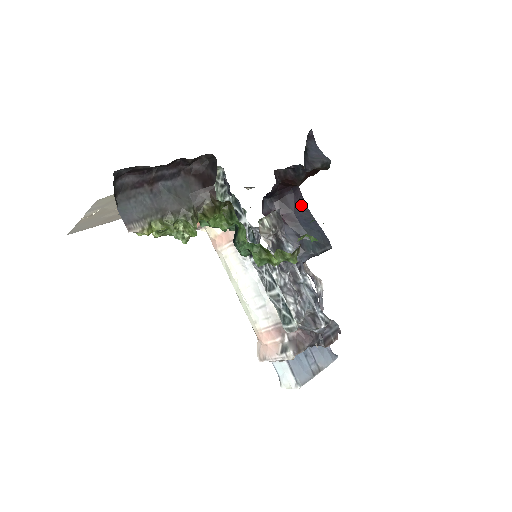
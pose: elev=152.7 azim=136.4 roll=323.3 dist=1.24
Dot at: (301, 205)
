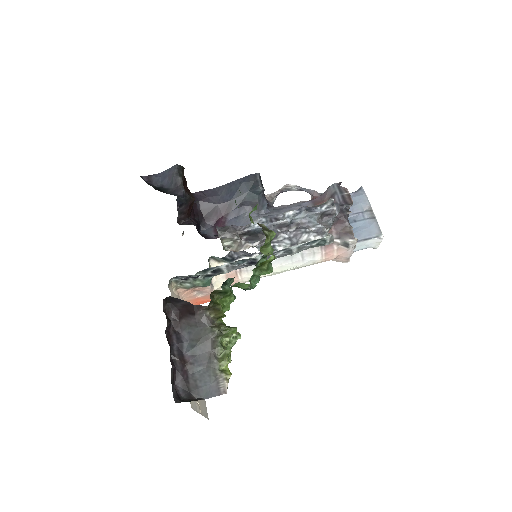
Dot at: (212, 195)
